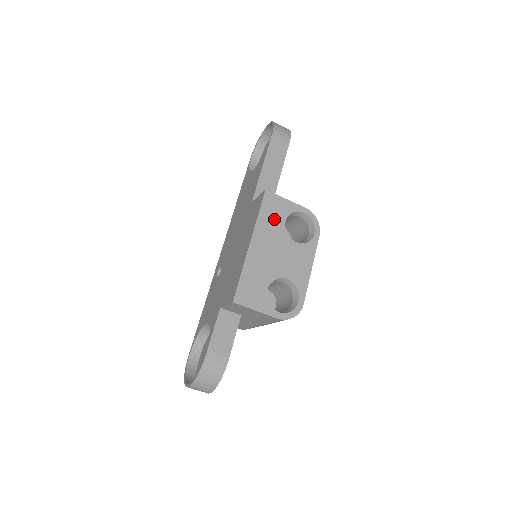
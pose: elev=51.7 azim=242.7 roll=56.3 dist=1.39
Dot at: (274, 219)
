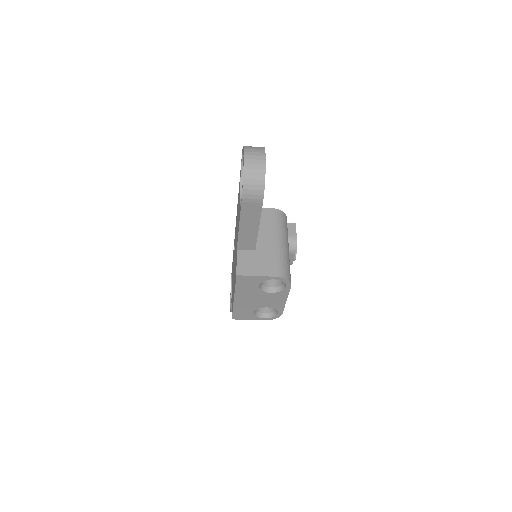
Dot at: (249, 287)
